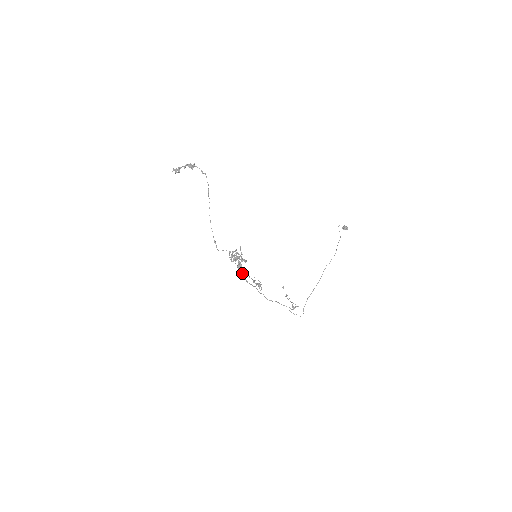
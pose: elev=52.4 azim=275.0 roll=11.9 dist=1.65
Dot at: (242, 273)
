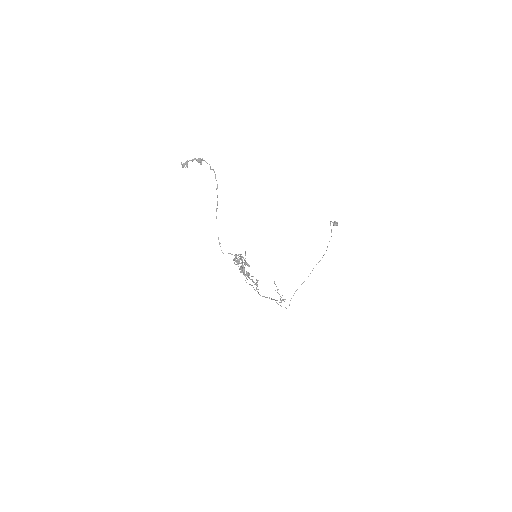
Dot at: occluded
